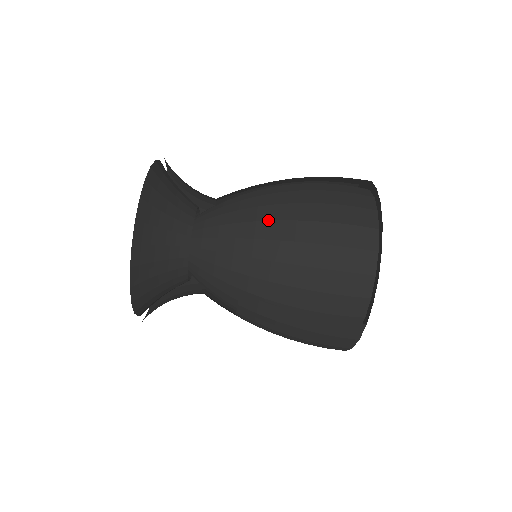
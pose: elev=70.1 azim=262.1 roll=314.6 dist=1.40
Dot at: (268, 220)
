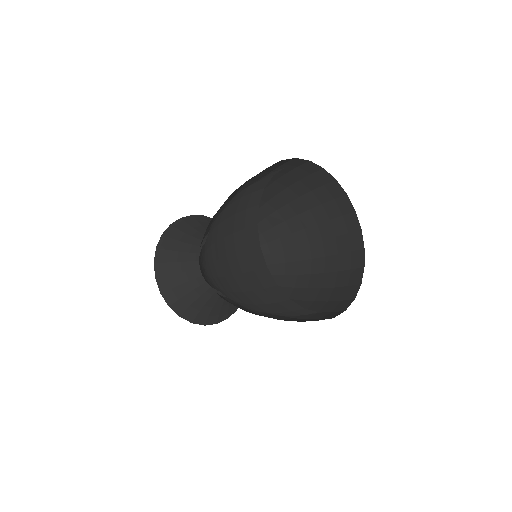
Dot at: occluded
